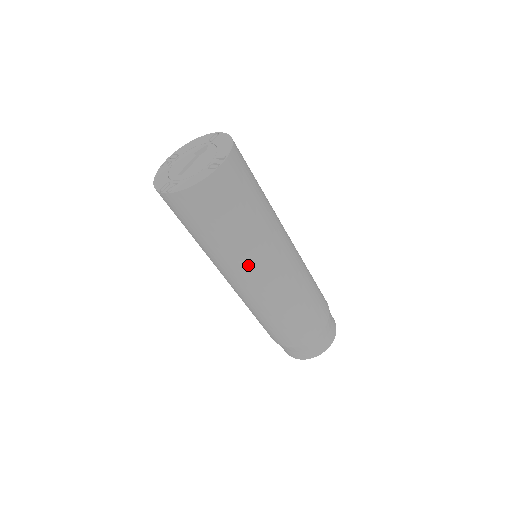
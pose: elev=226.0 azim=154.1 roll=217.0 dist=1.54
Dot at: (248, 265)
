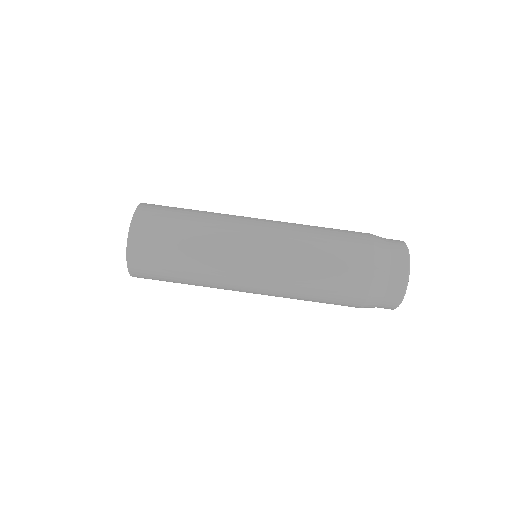
Dot at: (231, 235)
